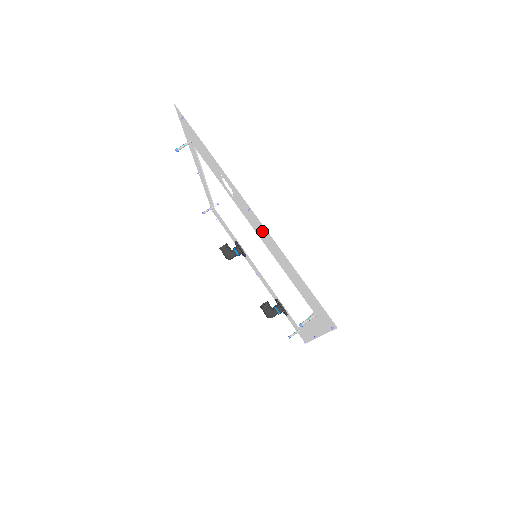
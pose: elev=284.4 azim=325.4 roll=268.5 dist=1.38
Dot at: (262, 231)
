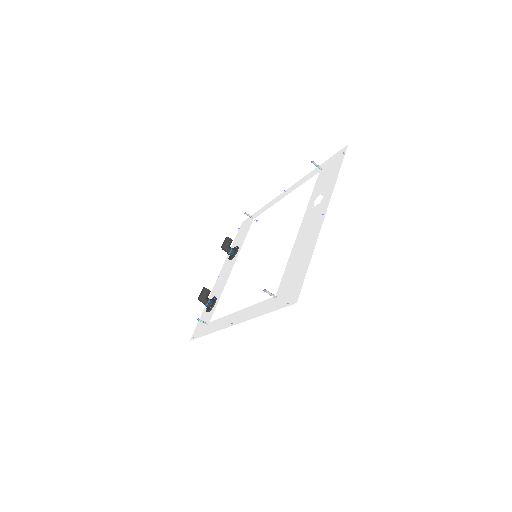
Dot at: (311, 232)
